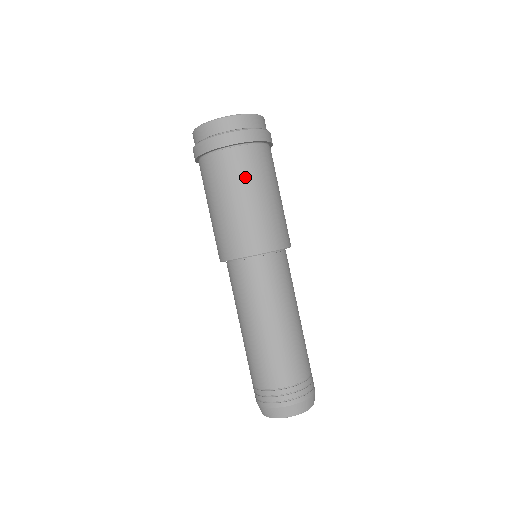
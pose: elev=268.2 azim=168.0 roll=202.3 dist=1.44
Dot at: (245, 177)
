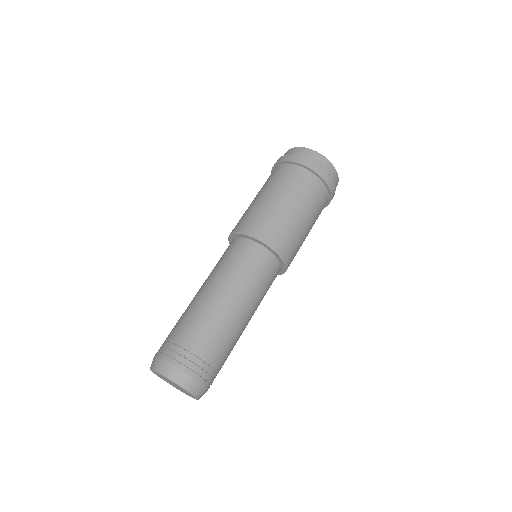
Dot at: (273, 183)
